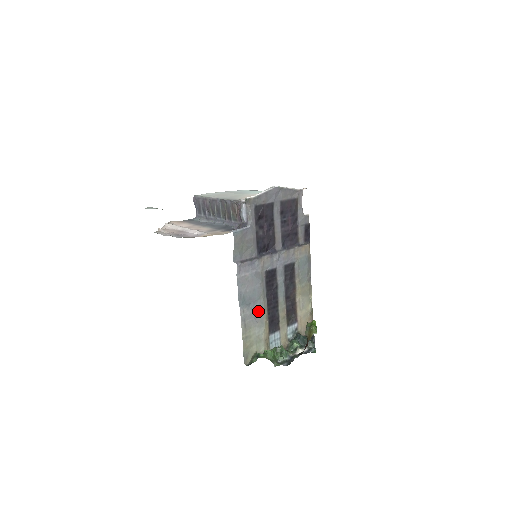
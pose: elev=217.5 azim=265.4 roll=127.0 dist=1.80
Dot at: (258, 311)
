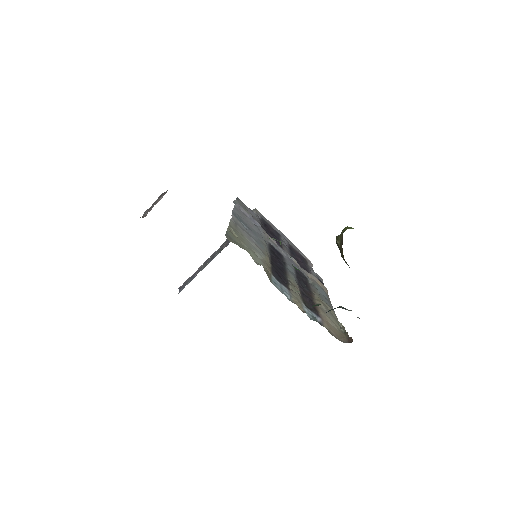
Dot at: (256, 242)
